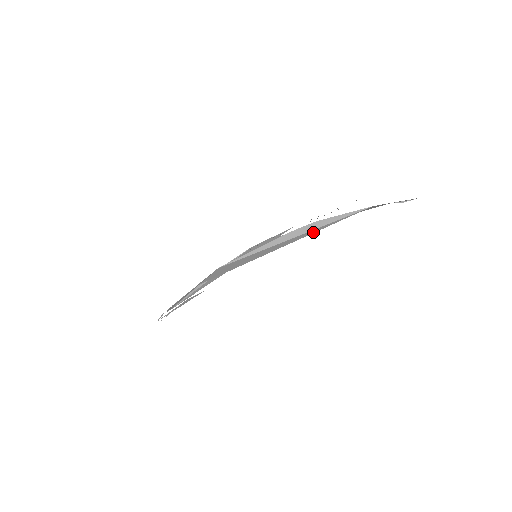
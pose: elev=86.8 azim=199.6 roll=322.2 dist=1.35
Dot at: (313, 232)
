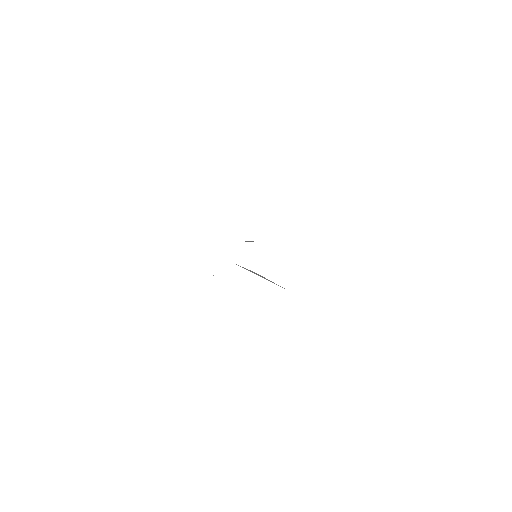
Dot at: occluded
